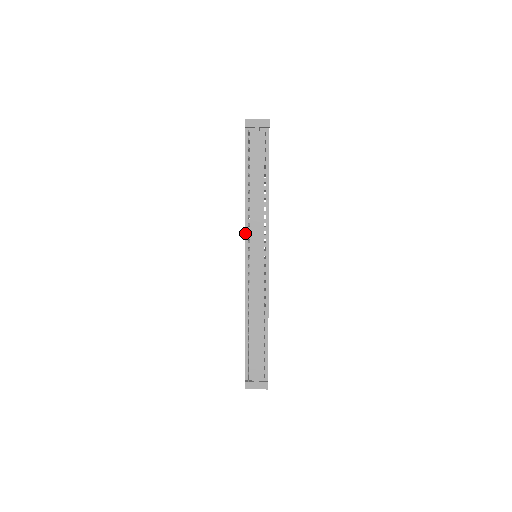
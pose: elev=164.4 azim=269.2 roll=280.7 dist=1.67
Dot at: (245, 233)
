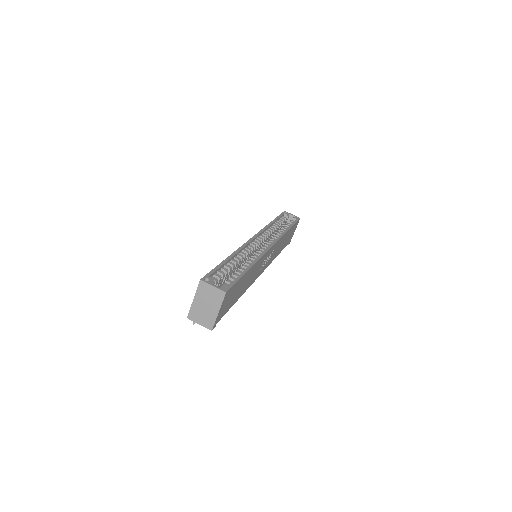
Dot at: occluded
